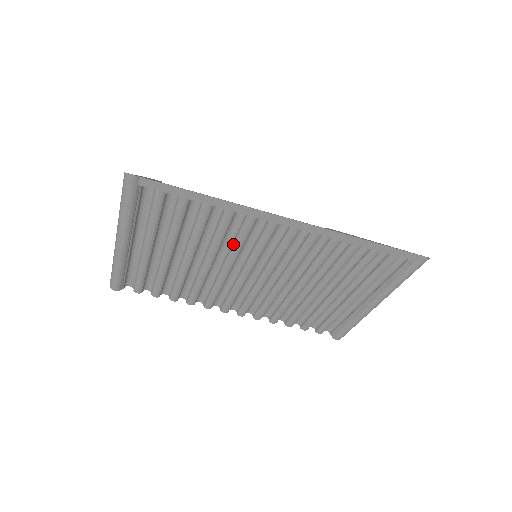
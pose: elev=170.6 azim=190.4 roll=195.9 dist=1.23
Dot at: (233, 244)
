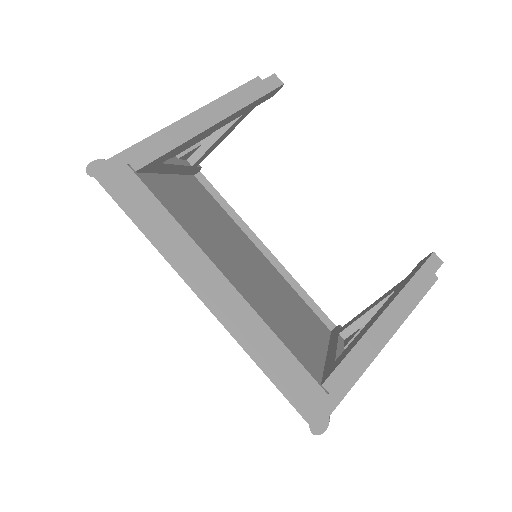
Dot at: occluded
